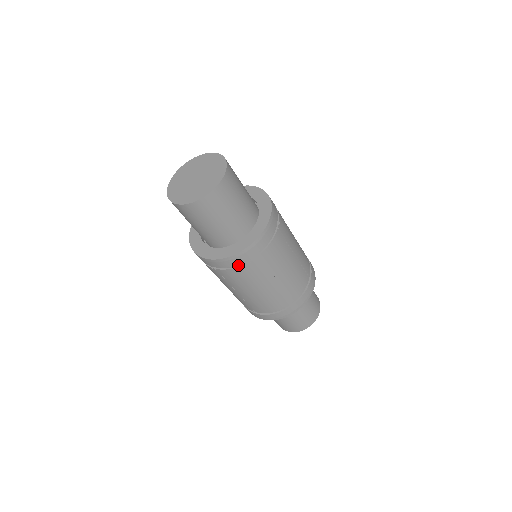
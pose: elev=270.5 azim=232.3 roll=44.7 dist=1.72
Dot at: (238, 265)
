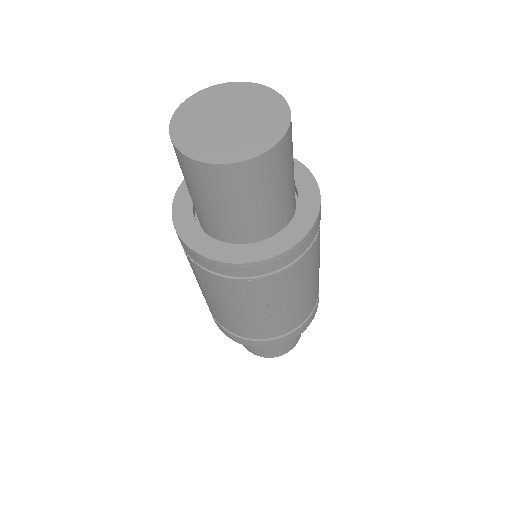
Dot at: (227, 275)
